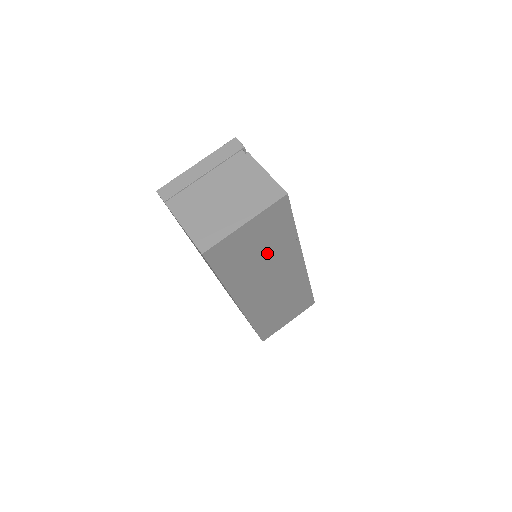
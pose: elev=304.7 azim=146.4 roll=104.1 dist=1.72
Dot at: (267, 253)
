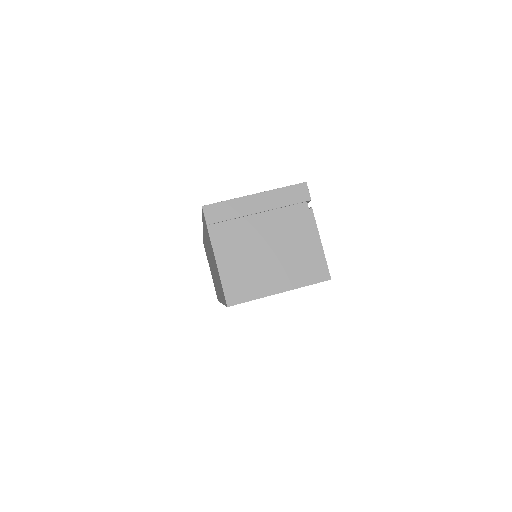
Dot at: occluded
